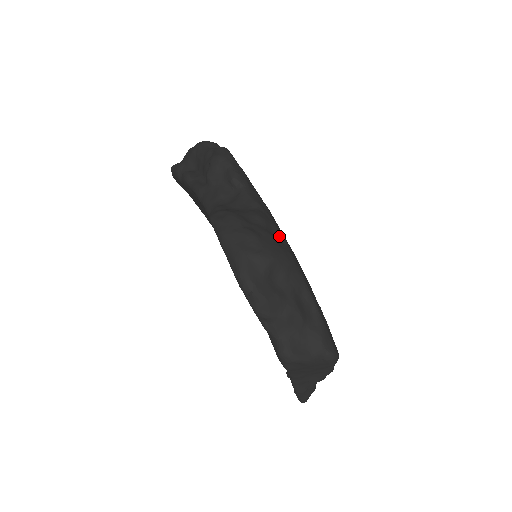
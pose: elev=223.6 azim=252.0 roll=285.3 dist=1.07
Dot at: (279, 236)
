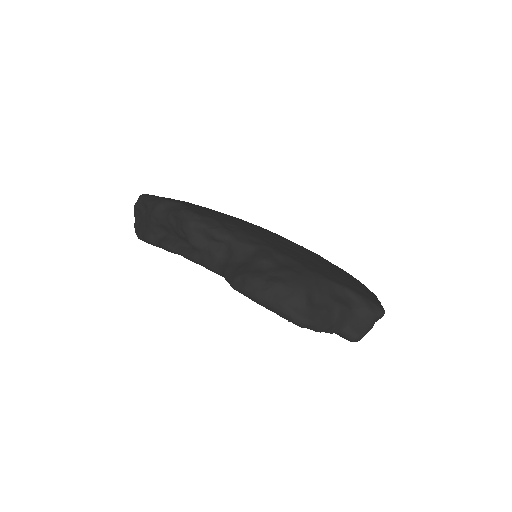
Dot at: (287, 260)
